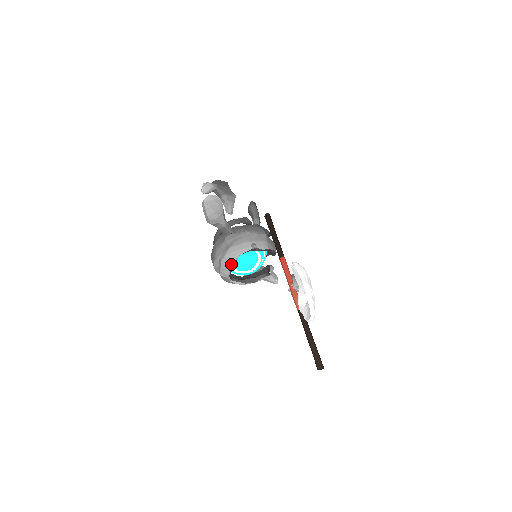
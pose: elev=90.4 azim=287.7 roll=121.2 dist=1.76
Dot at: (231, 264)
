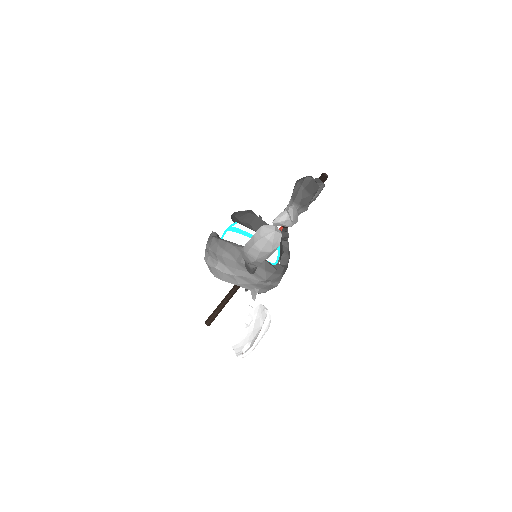
Dot at: (221, 279)
